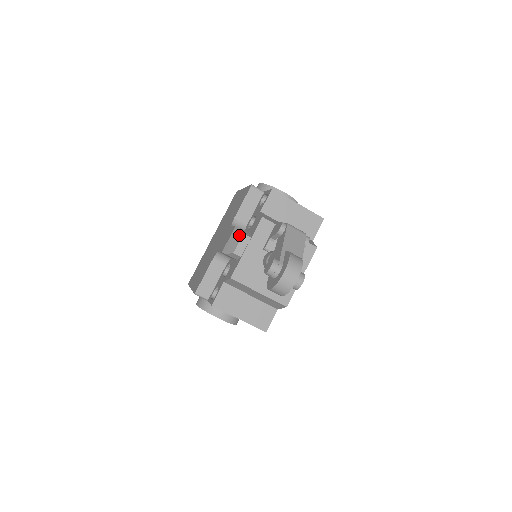
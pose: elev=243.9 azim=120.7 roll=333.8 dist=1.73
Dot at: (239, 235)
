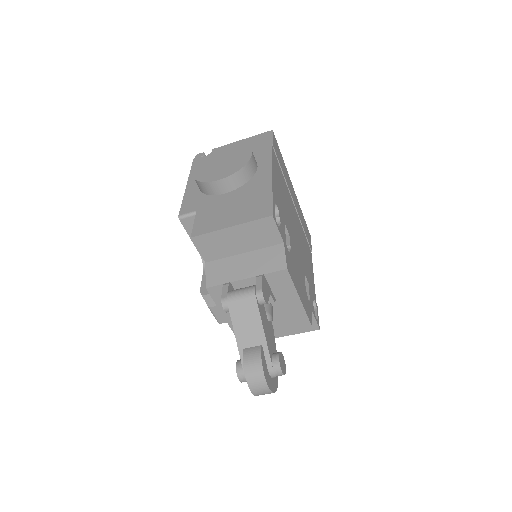
Dot at: occluded
